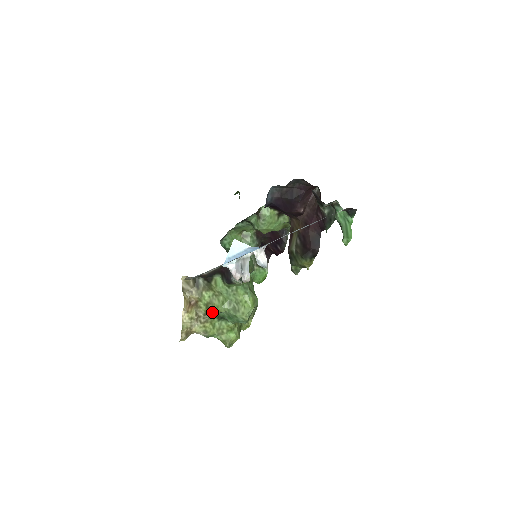
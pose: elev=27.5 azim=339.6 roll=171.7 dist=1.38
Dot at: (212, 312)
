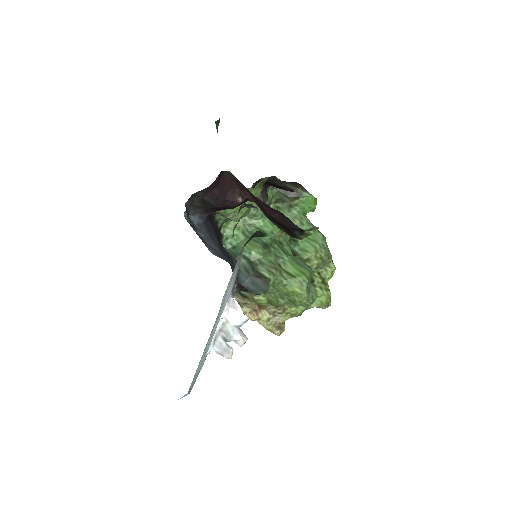
Dot at: occluded
